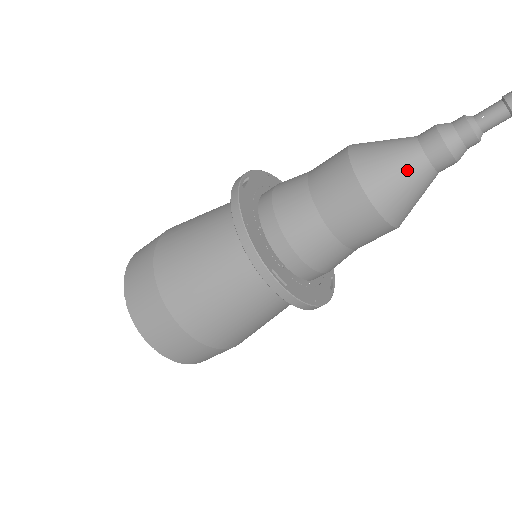
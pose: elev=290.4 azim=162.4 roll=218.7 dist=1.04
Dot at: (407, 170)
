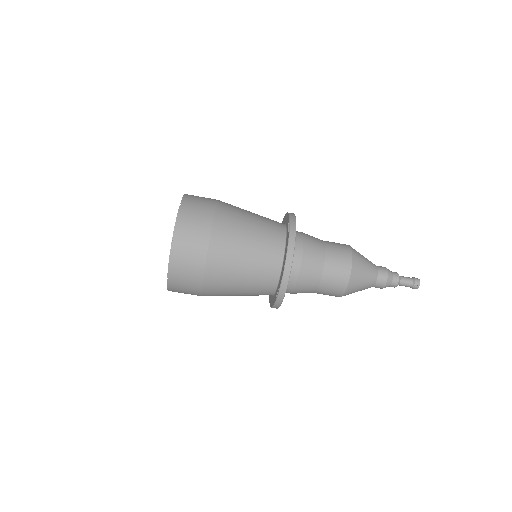
Dot at: (367, 283)
